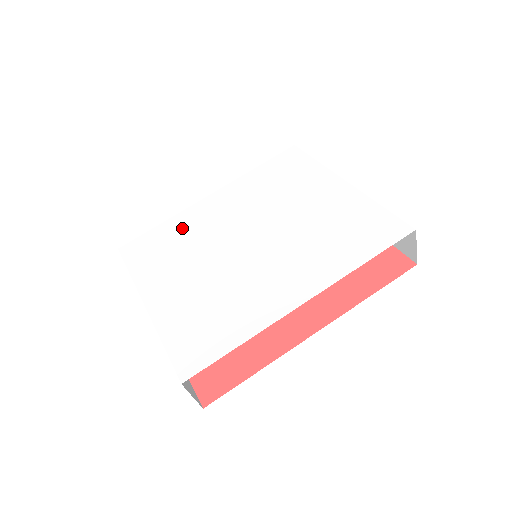
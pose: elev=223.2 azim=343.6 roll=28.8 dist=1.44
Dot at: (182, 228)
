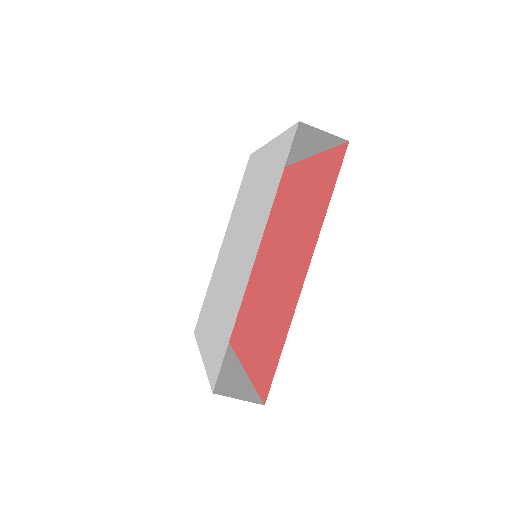
Dot at: (213, 282)
